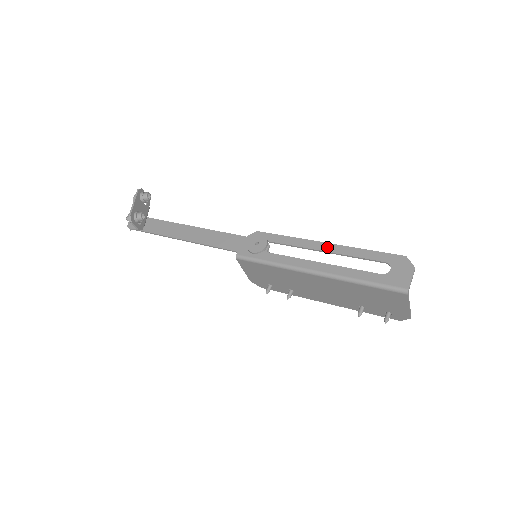
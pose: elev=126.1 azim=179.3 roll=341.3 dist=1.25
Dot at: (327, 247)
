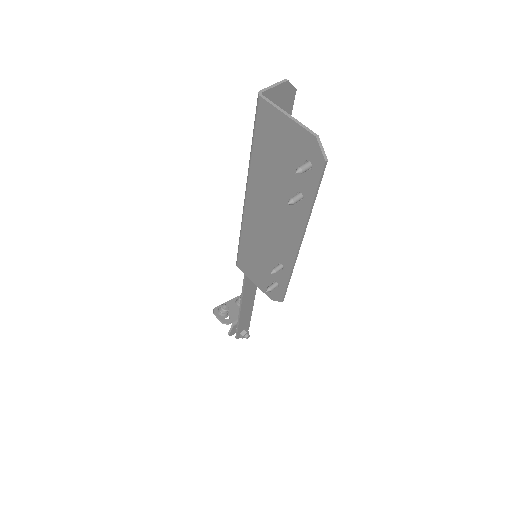
Dot at: occluded
